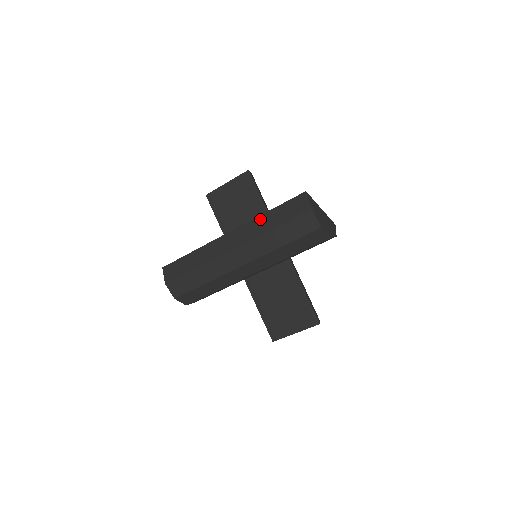
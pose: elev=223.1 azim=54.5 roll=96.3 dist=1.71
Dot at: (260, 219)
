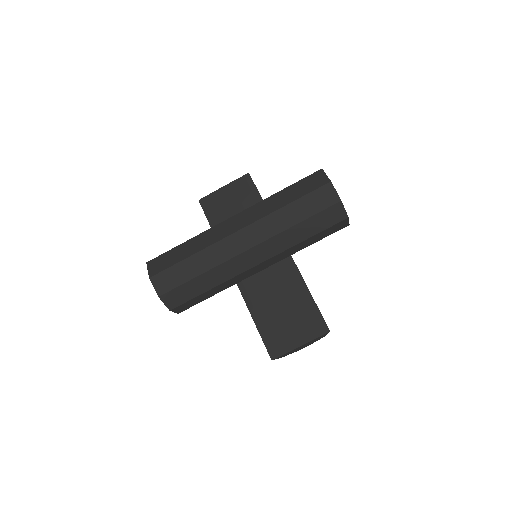
Dot at: (271, 198)
